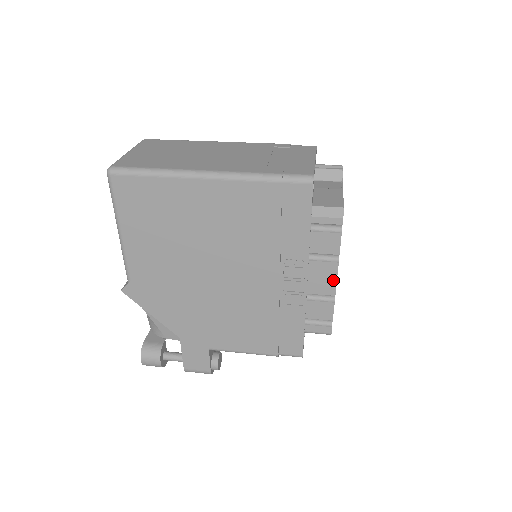
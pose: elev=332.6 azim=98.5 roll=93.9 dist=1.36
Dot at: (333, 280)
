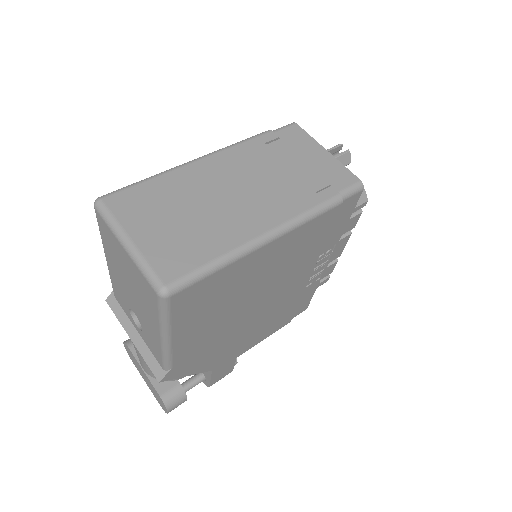
Dot at: (343, 247)
